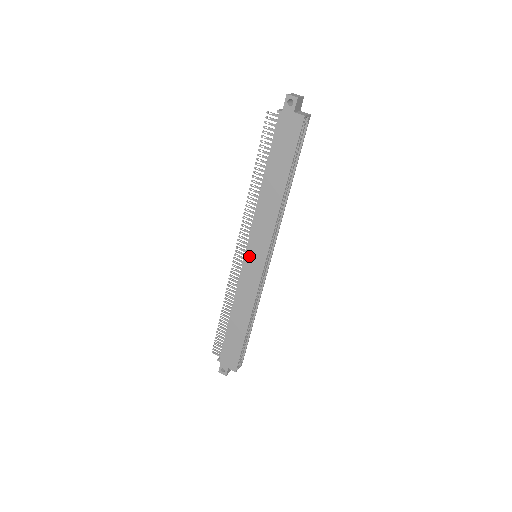
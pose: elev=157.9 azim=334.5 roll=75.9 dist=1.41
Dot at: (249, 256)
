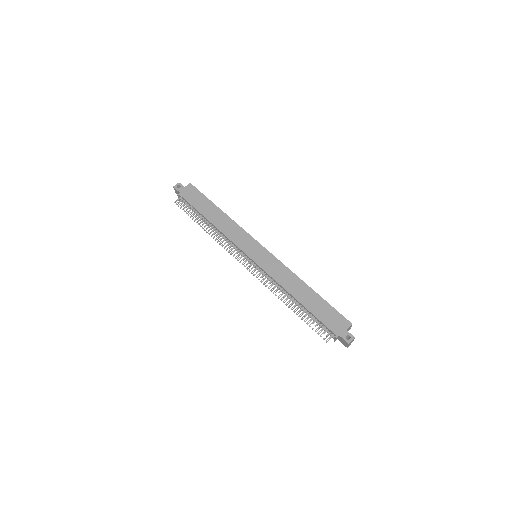
Dot at: (253, 255)
